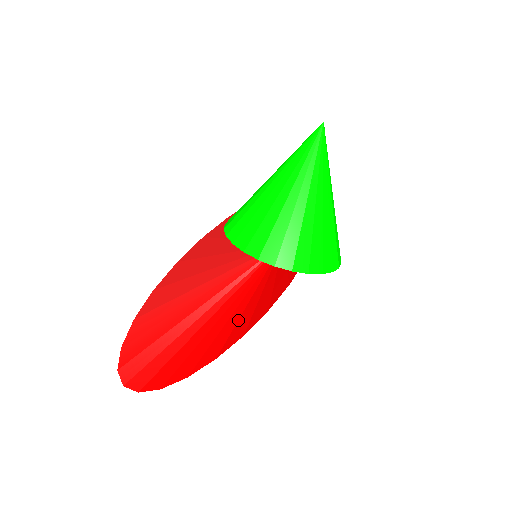
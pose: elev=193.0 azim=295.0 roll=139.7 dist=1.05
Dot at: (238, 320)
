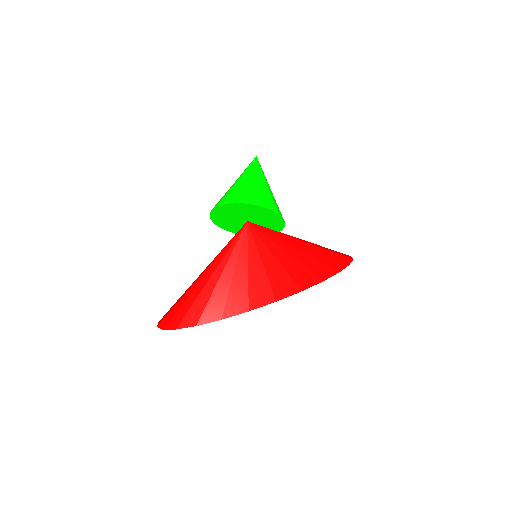
Dot at: (231, 283)
